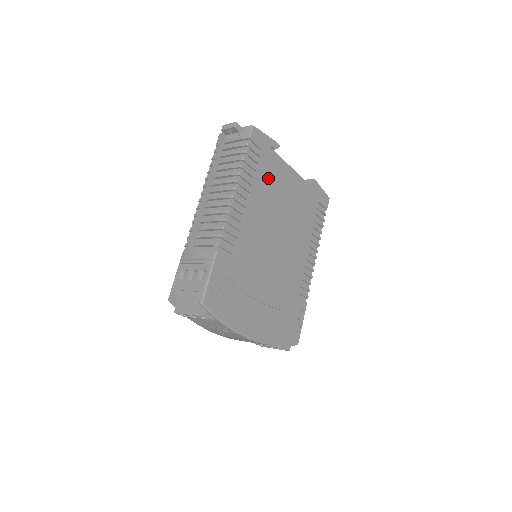
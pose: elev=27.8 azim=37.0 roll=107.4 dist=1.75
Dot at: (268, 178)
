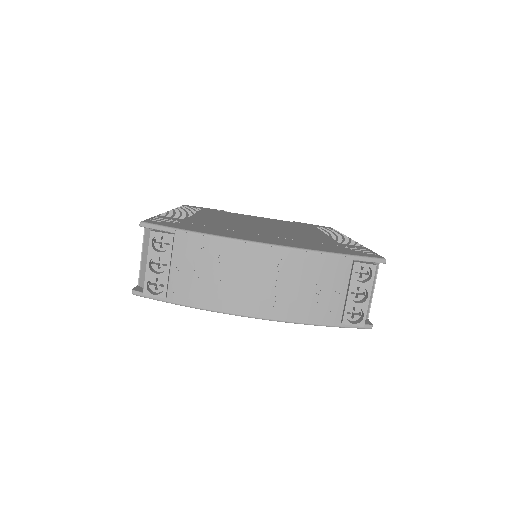
Dot at: occluded
